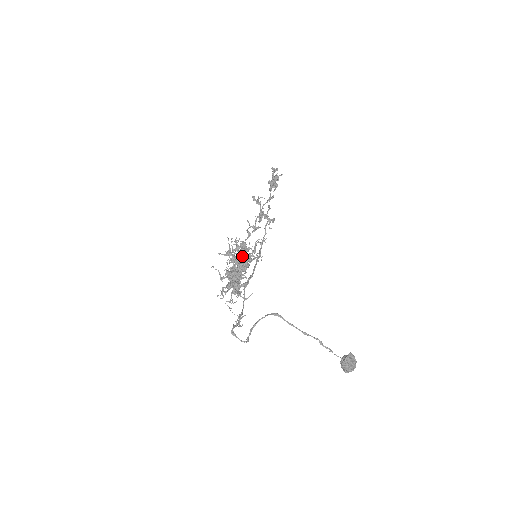
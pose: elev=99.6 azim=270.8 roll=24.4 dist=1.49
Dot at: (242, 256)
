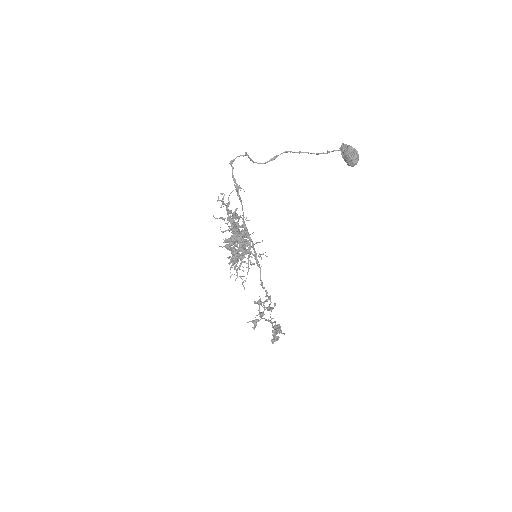
Dot at: occluded
